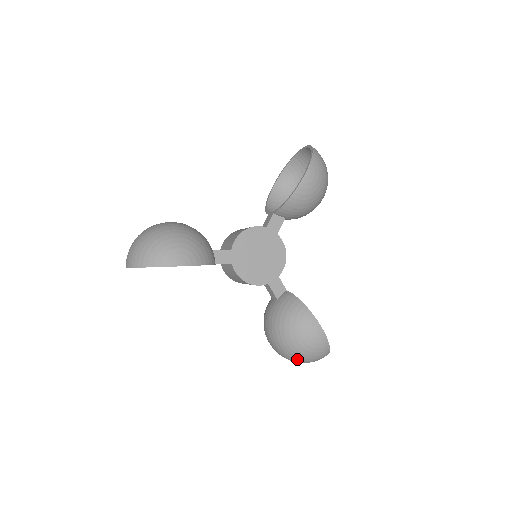
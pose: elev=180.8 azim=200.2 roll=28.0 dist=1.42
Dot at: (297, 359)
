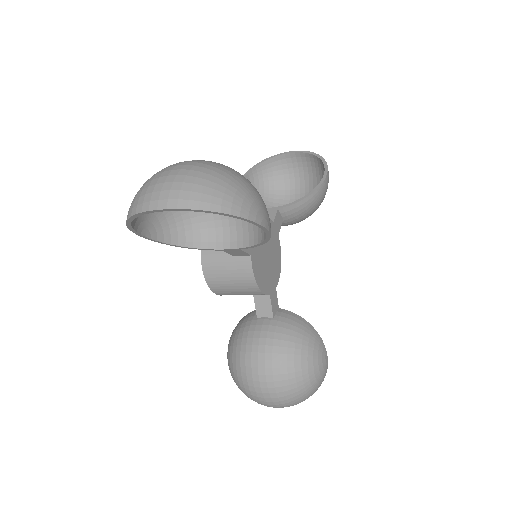
Dot at: (290, 400)
